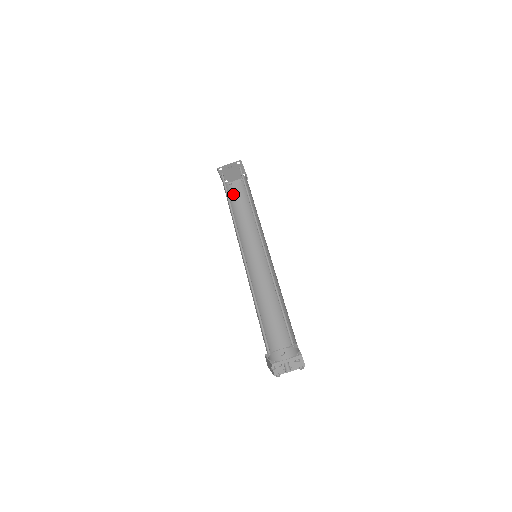
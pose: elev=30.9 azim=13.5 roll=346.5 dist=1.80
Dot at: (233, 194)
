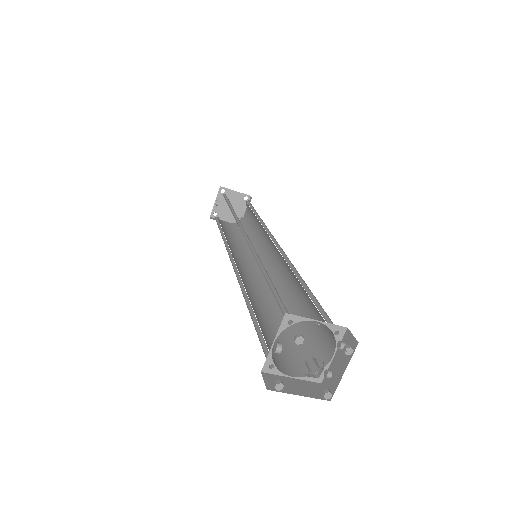
Dot at: (244, 225)
